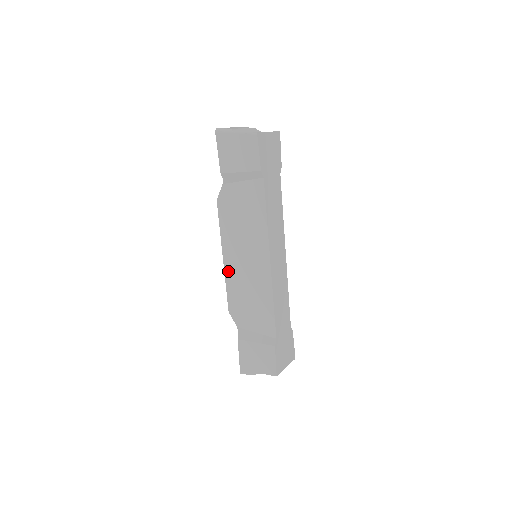
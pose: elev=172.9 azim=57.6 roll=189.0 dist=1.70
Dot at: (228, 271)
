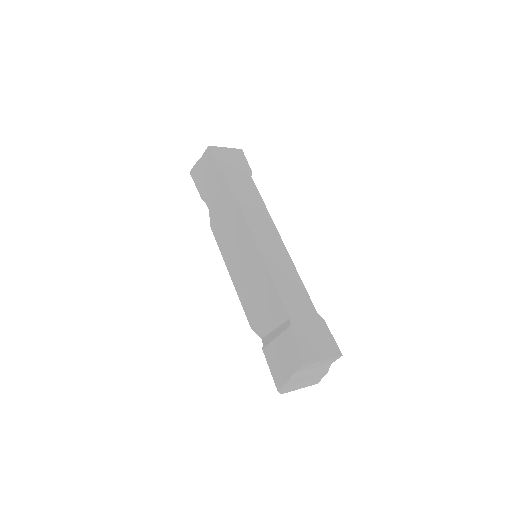
Dot at: (236, 283)
